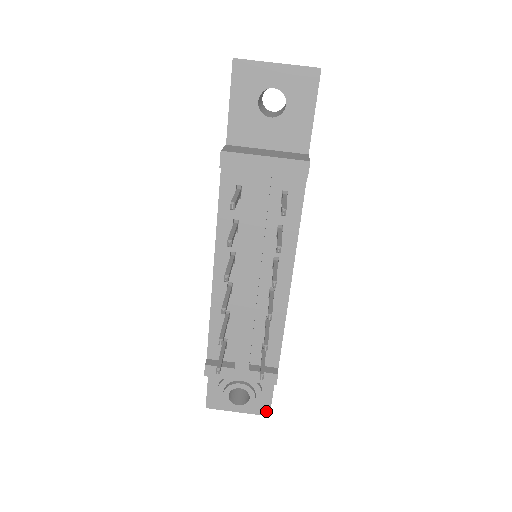
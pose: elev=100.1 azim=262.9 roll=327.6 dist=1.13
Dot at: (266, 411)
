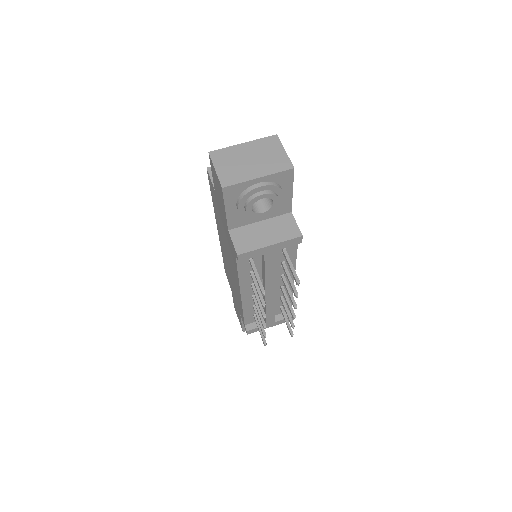
Dot at: occluded
